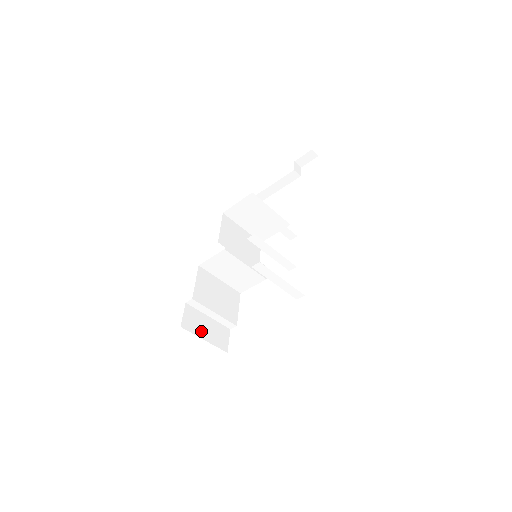
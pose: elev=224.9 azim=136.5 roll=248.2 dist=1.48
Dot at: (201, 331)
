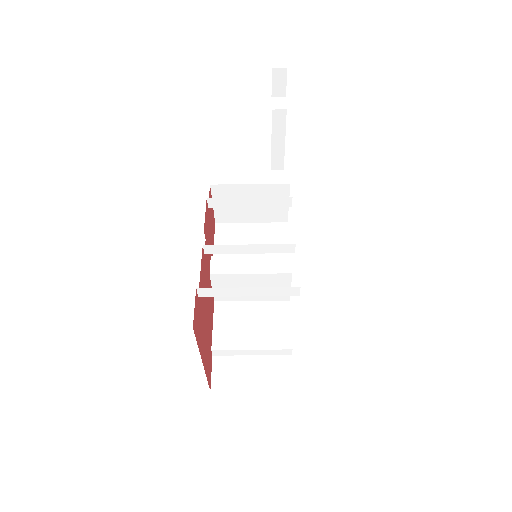
Dot at: (244, 381)
